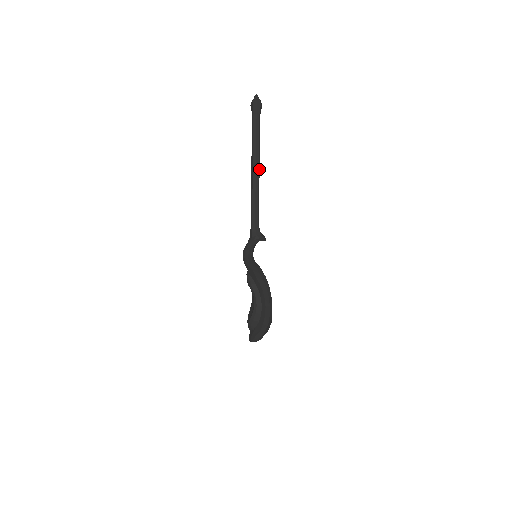
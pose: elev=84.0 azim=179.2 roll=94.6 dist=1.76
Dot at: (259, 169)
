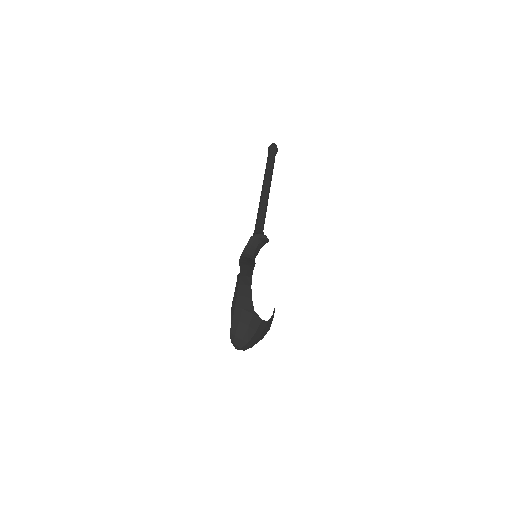
Dot at: (269, 187)
